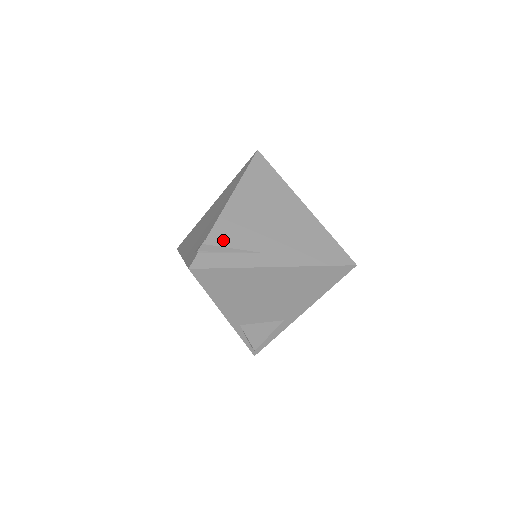
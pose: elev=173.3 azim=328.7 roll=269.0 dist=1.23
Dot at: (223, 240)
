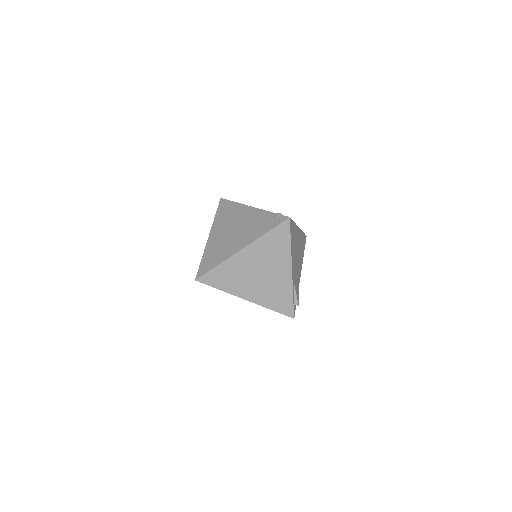
Dot at: occluded
